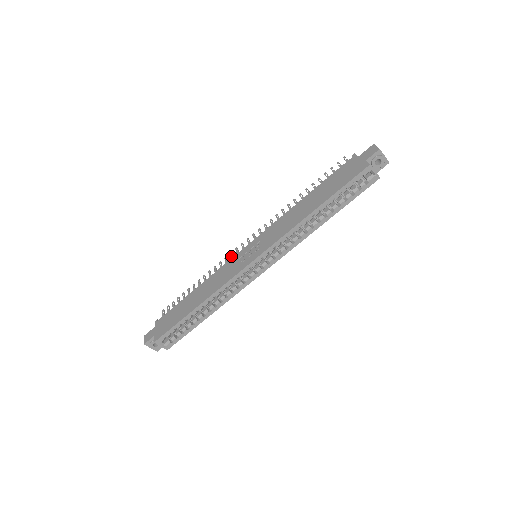
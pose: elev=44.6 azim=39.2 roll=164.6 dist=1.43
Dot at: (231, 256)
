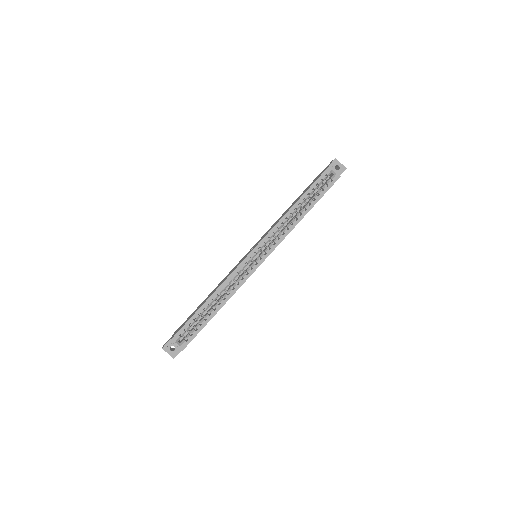
Dot at: occluded
